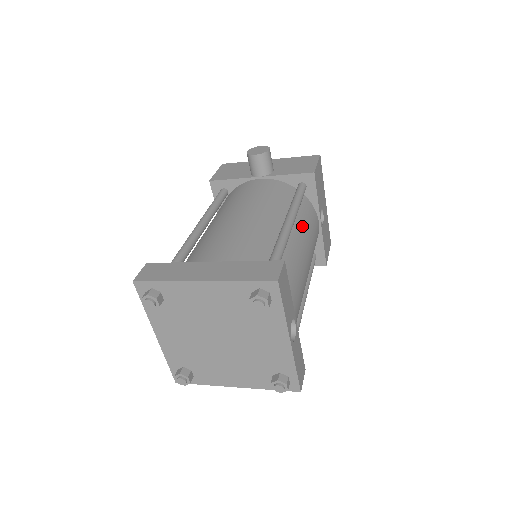
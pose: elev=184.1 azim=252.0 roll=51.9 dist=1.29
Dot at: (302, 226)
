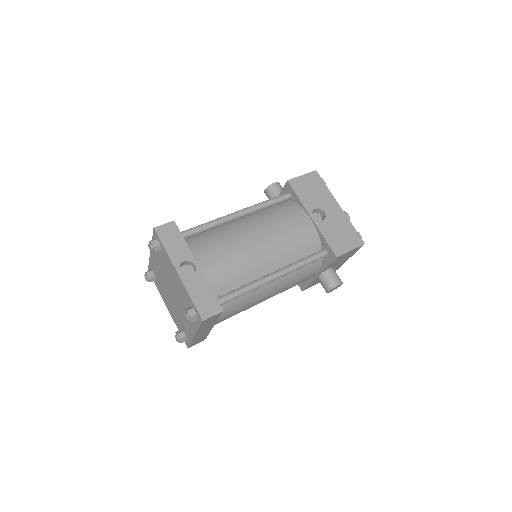
Dot at: (264, 218)
